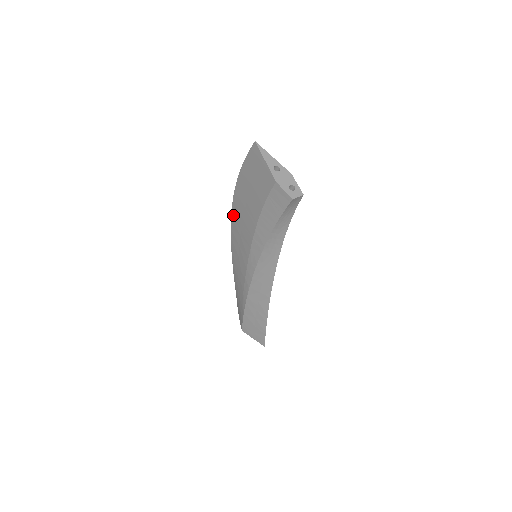
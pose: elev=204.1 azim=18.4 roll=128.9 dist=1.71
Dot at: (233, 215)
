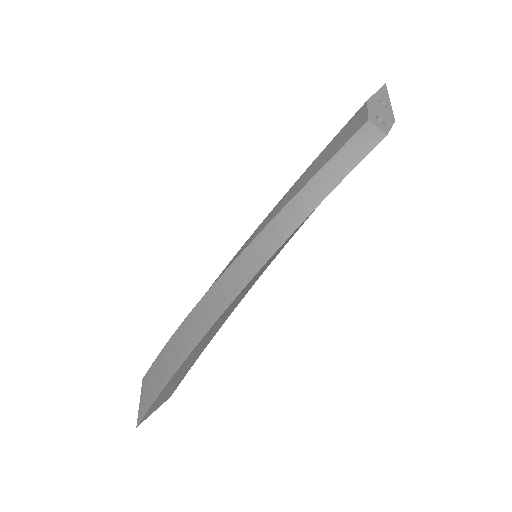
Dot at: occluded
